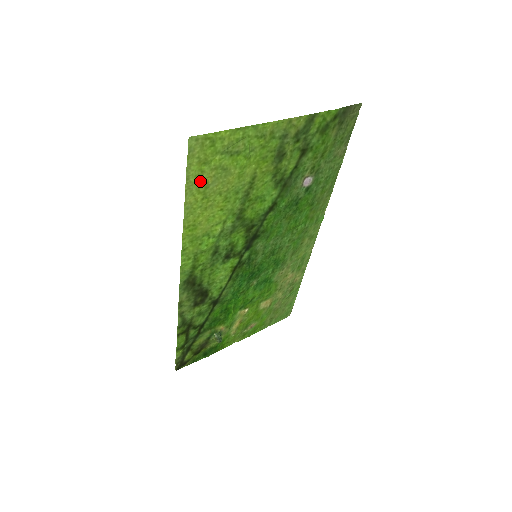
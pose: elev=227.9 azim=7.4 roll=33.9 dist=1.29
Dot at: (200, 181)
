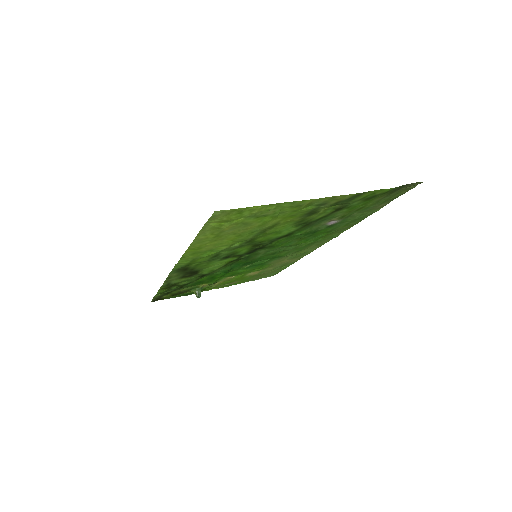
Dot at: (216, 229)
